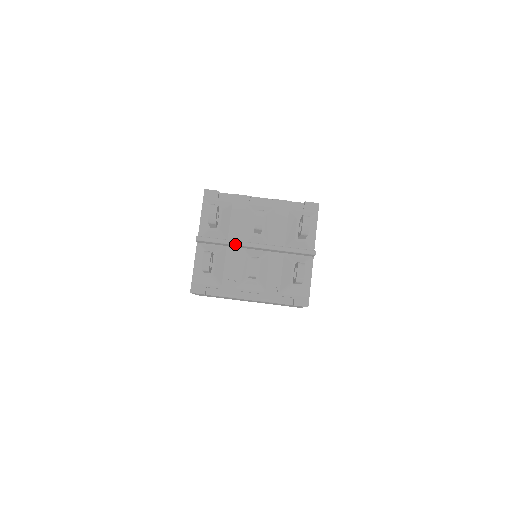
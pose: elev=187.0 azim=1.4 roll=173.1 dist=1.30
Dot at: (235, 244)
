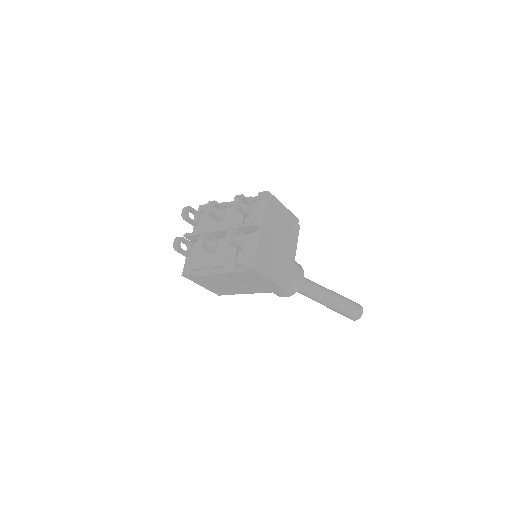
Dot at: (205, 232)
